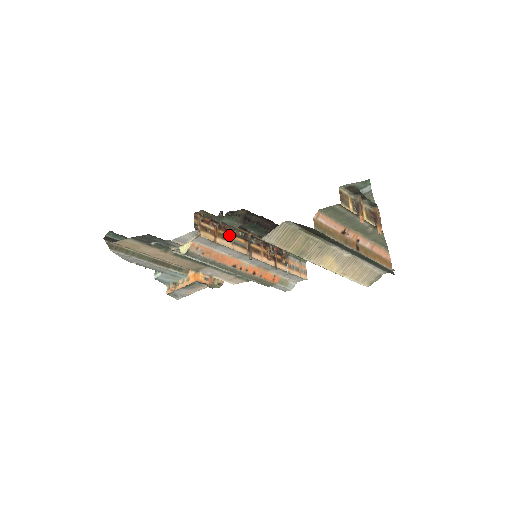
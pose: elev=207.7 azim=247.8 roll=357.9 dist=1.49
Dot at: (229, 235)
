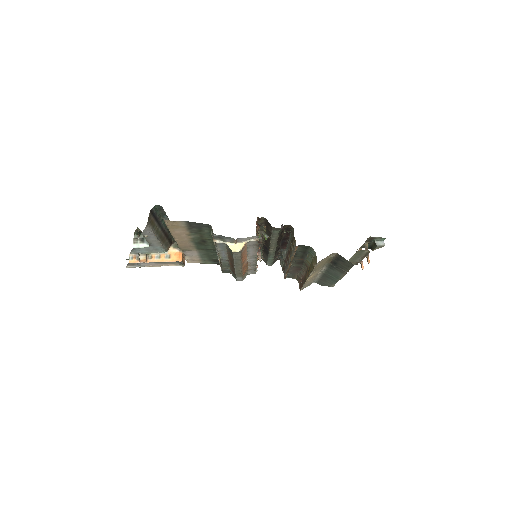
Dot at: occluded
